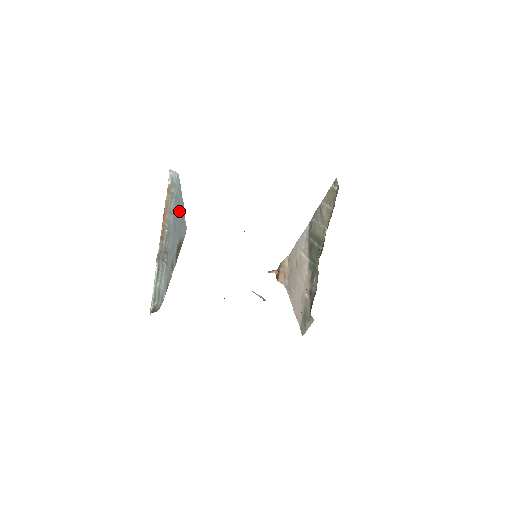
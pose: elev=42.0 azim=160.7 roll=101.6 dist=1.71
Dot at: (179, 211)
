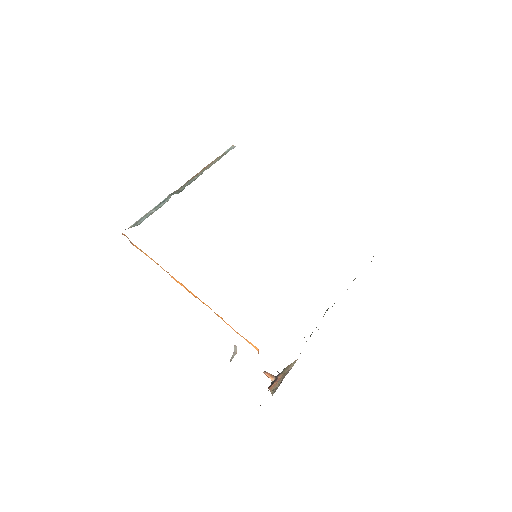
Dot at: occluded
